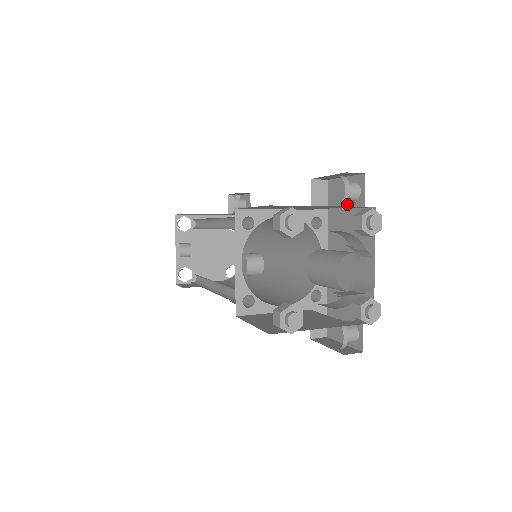
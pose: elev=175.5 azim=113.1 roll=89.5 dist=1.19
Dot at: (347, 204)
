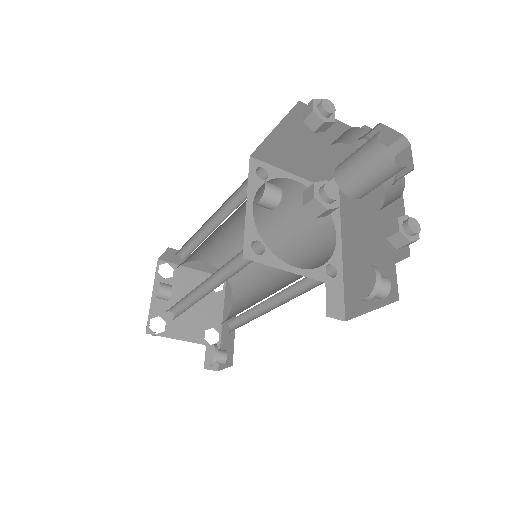
Dot at: occluded
